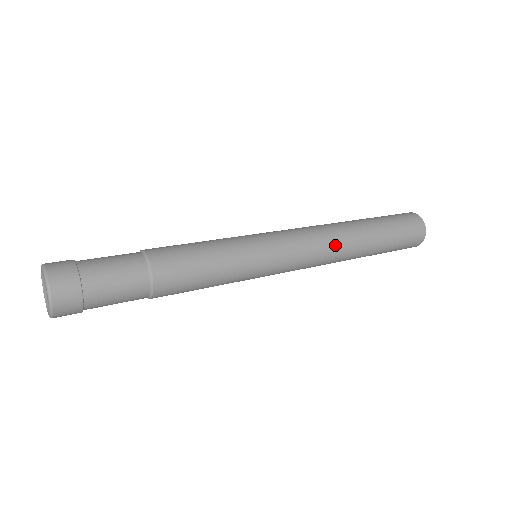
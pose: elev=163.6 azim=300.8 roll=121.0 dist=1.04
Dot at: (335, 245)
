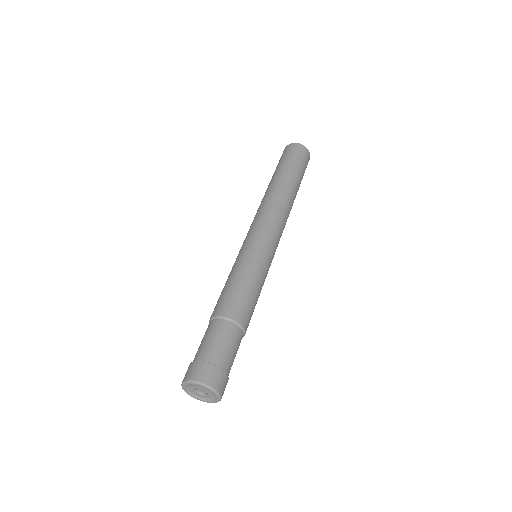
Dot at: (288, 216)
